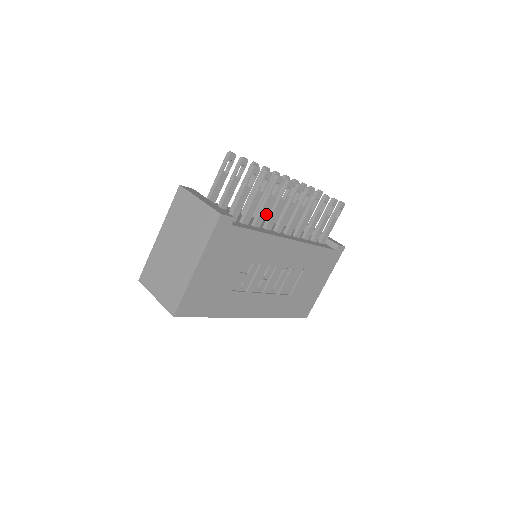
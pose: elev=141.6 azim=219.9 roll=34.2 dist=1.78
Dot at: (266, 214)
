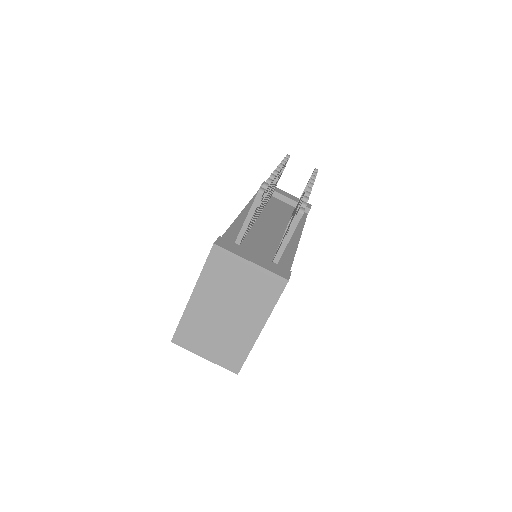
Dot at: (260, 211)
